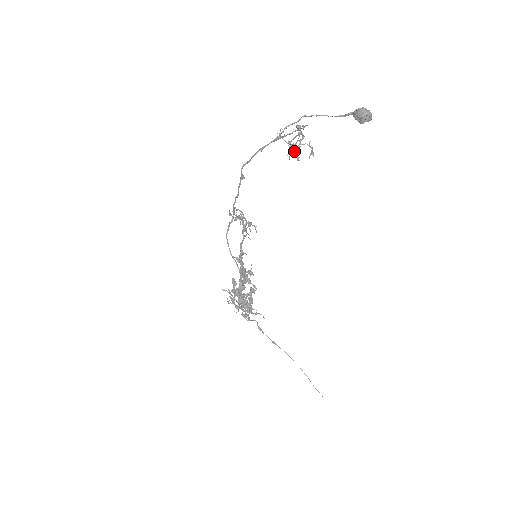
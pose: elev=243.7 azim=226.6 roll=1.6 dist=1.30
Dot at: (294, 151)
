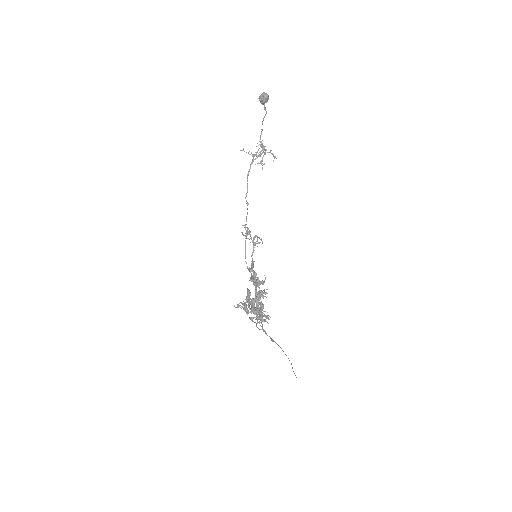
Dot at: (253, 156)
